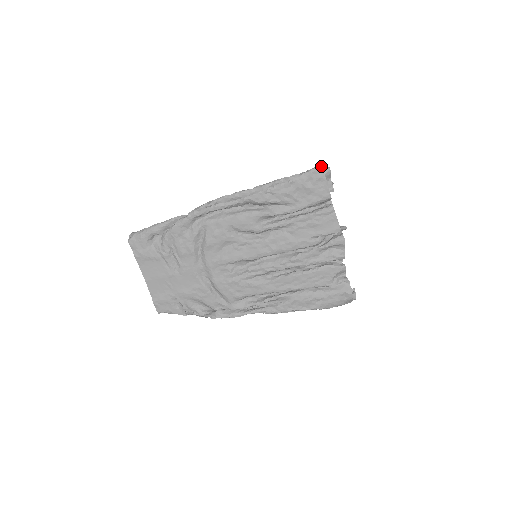
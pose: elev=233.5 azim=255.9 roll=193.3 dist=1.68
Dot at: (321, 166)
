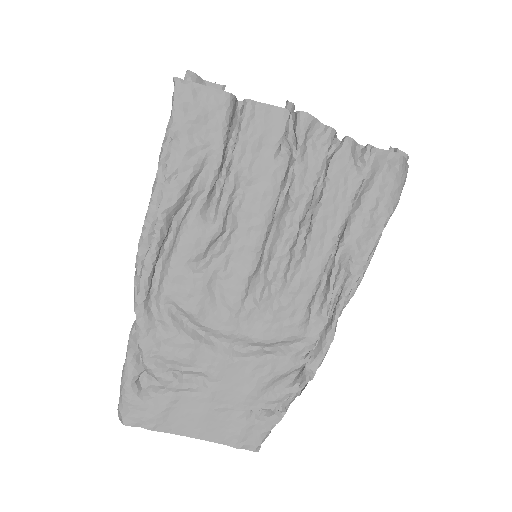
Dot at: (176, 79)
